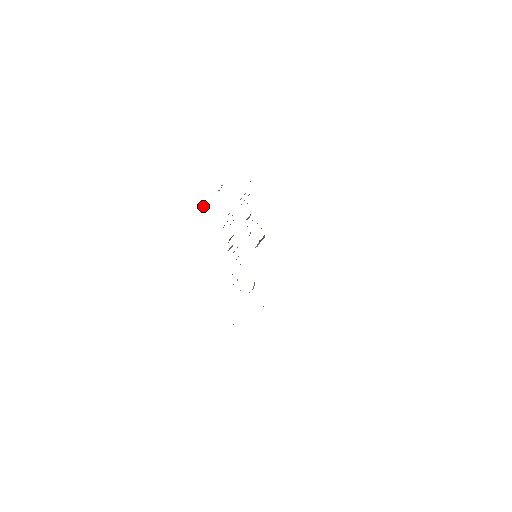
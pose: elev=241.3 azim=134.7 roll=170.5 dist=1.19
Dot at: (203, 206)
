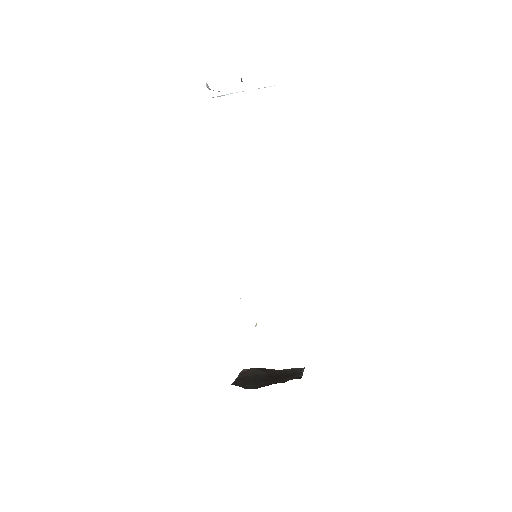
Dot at: (207, 85)
